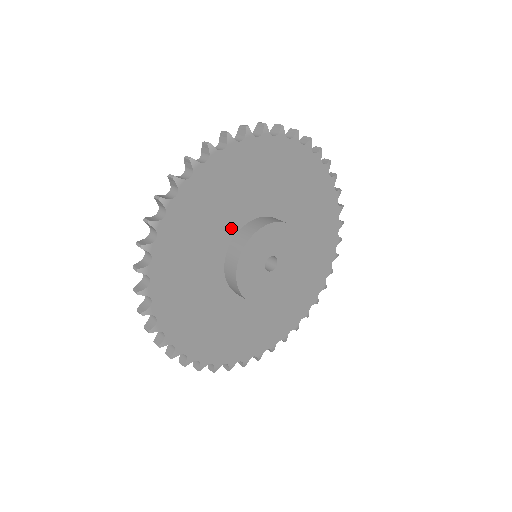
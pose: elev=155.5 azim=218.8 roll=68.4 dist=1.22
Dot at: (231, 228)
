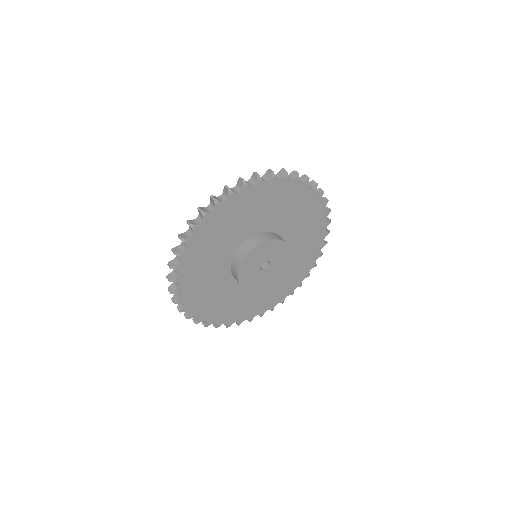
Dot at: (260, 227)
